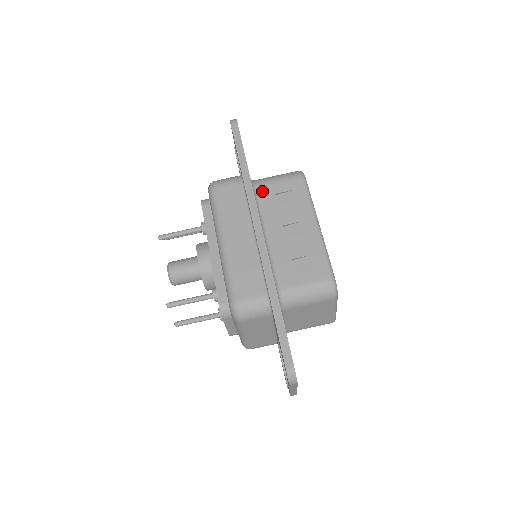
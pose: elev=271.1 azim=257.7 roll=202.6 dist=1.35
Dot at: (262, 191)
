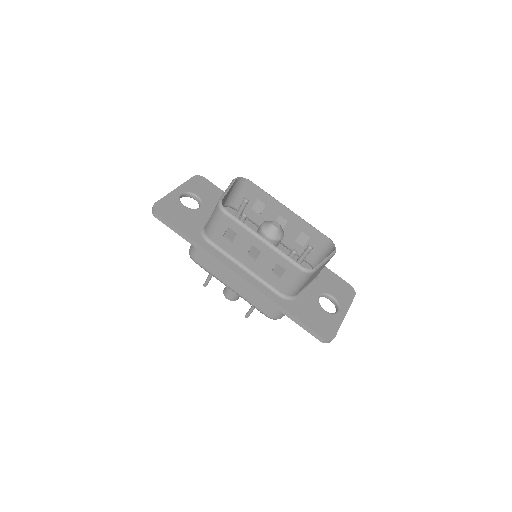
Dot at: (215, 240)
